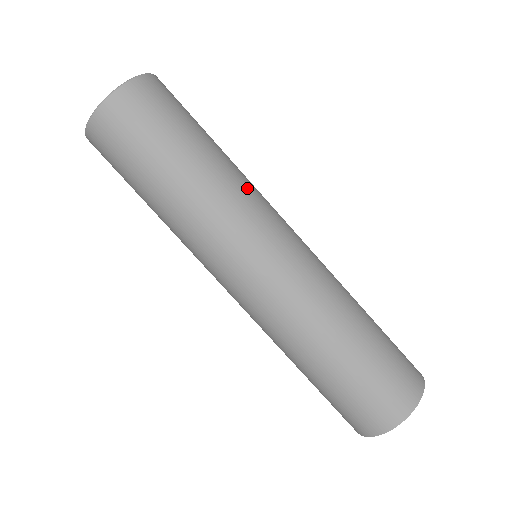
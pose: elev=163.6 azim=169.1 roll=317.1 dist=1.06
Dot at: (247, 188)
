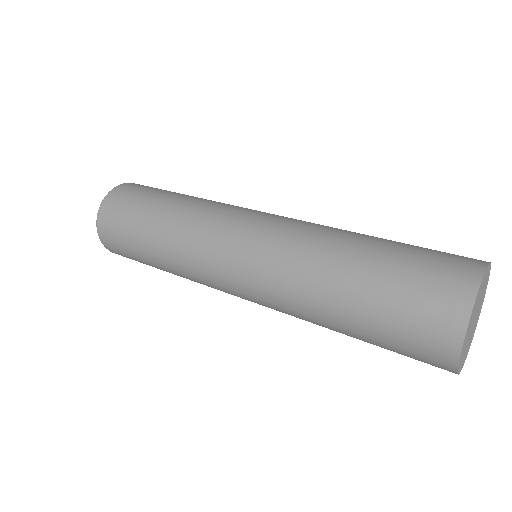
Dot at: (200, 213)
